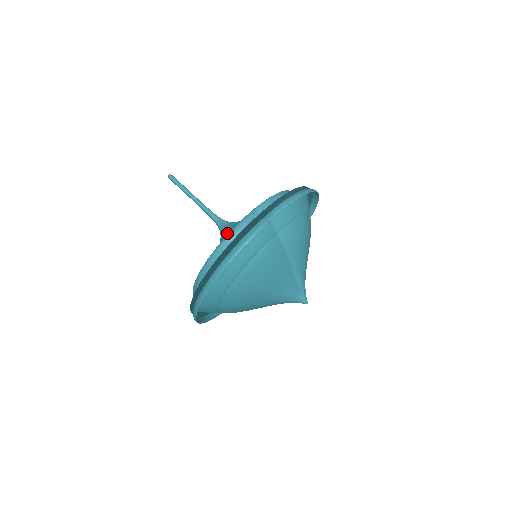
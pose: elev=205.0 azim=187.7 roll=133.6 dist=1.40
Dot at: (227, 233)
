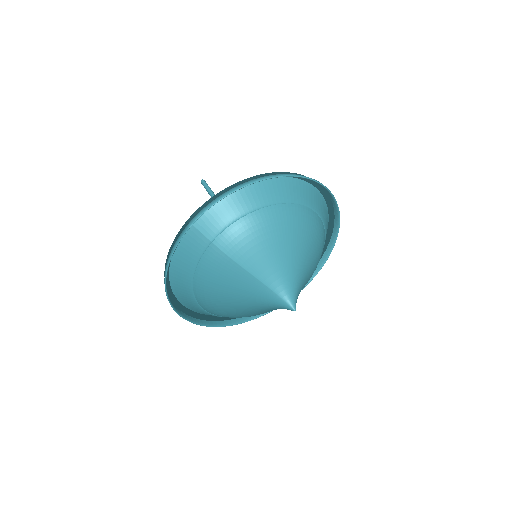
Dot at: occluded
